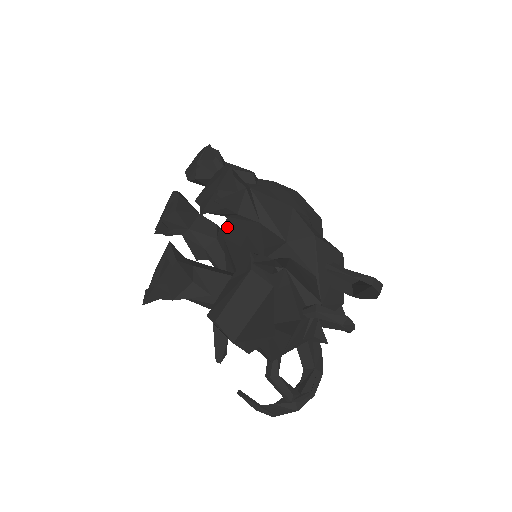
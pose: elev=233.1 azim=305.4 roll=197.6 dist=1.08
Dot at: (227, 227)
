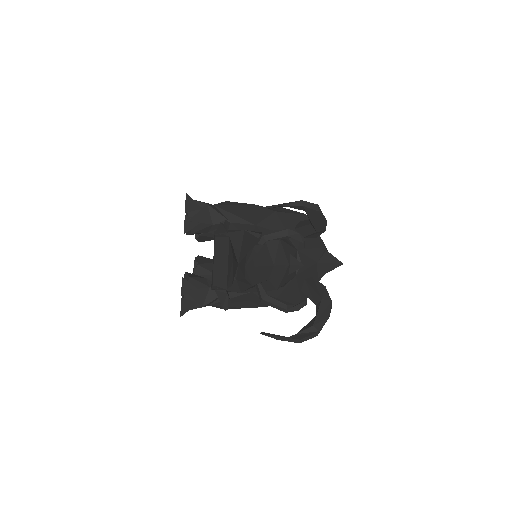
Dot at: occluded
